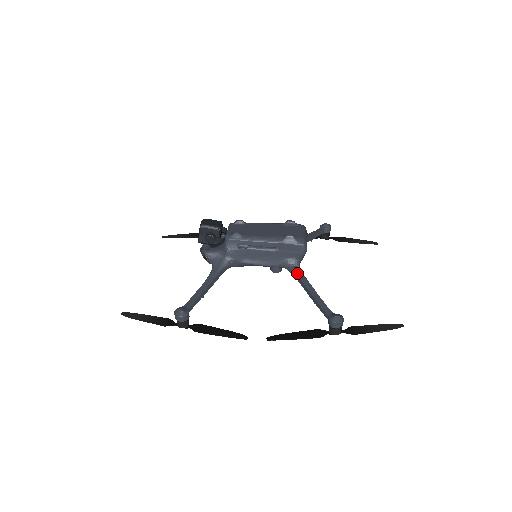
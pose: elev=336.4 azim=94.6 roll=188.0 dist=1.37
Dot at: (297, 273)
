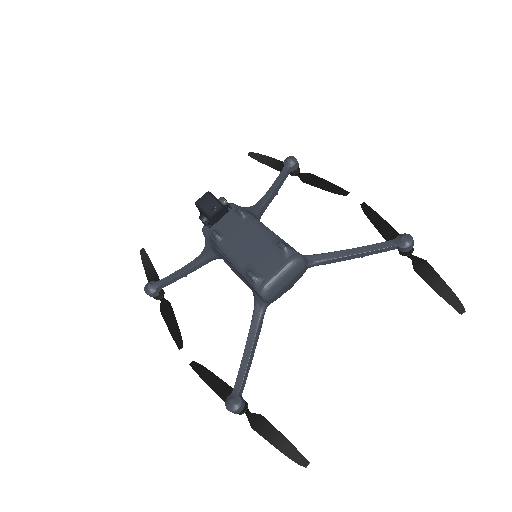
Dot at: (253, 316)
